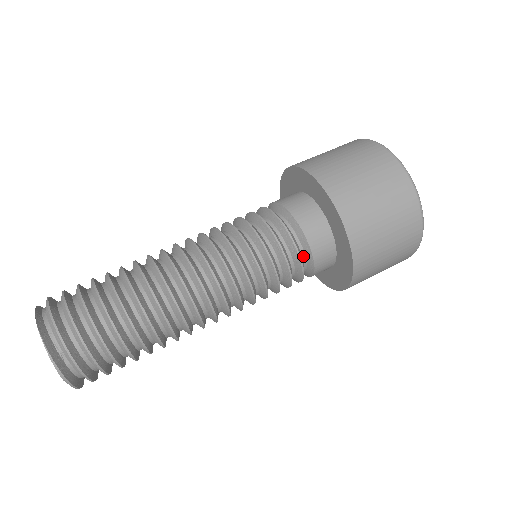
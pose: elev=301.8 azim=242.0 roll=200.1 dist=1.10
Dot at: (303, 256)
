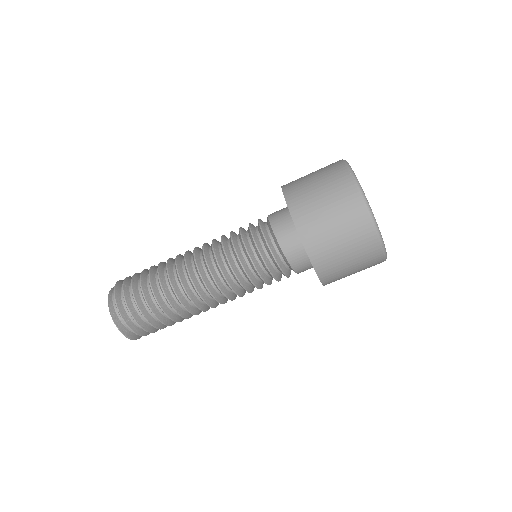
Dot at: (287, 268)
